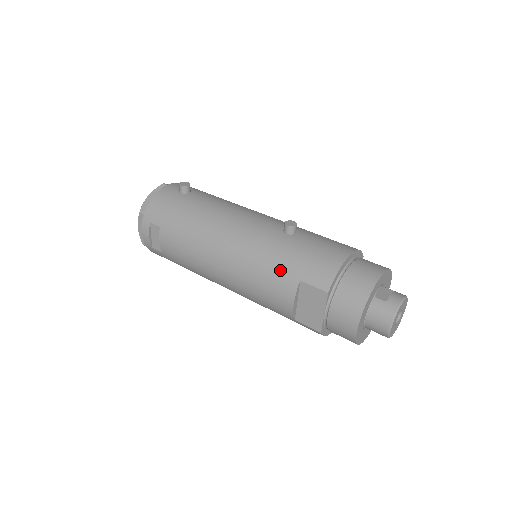
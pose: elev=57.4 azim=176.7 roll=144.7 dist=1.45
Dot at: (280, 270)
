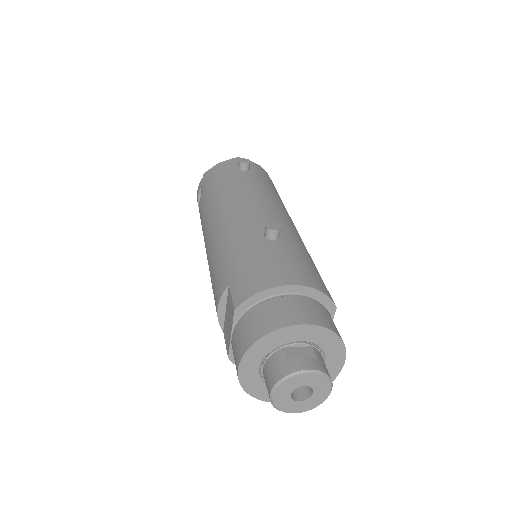
Dot at: (226, 267)
